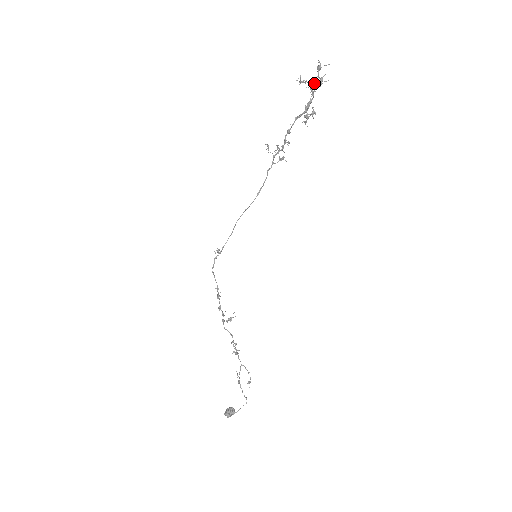
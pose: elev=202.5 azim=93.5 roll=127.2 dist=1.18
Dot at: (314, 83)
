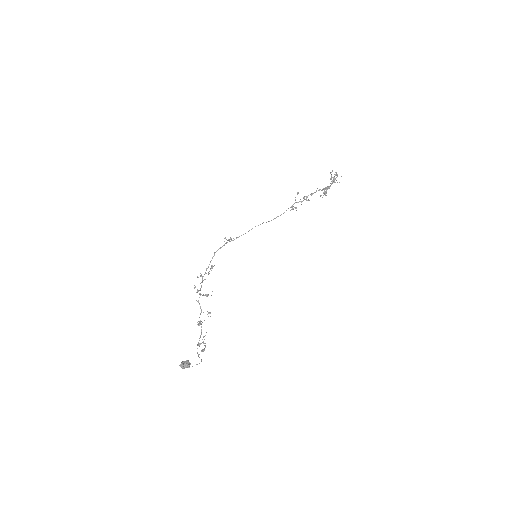
Dot at: (335, 179)
